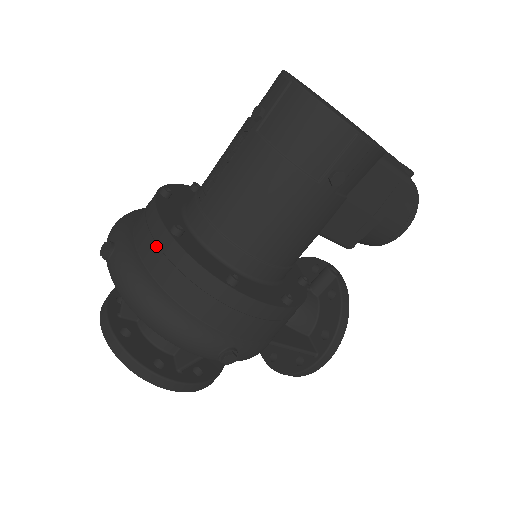
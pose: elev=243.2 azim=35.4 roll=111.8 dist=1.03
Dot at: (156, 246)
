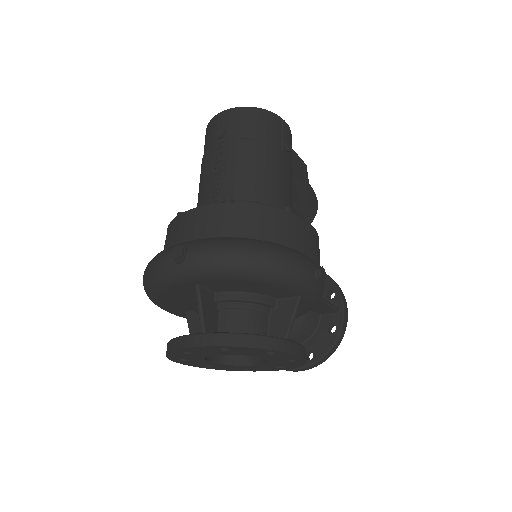
Dot at: (223, 218)
